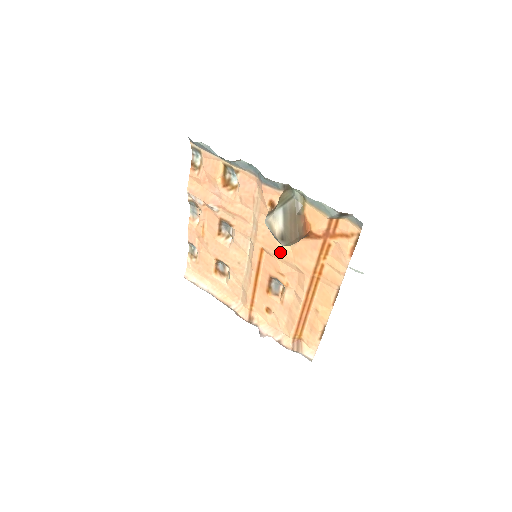
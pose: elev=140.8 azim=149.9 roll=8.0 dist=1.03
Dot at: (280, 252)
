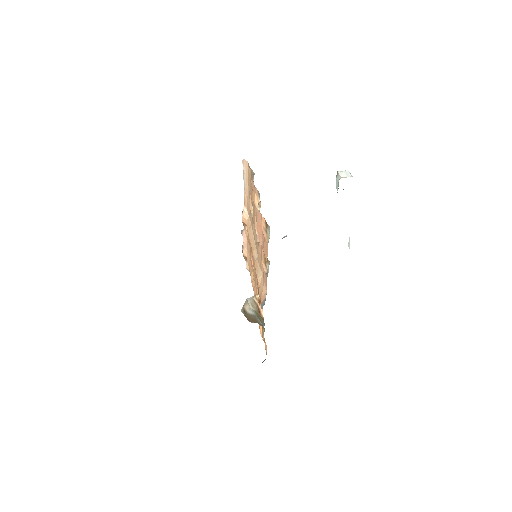
Dot at: (256, 285)
